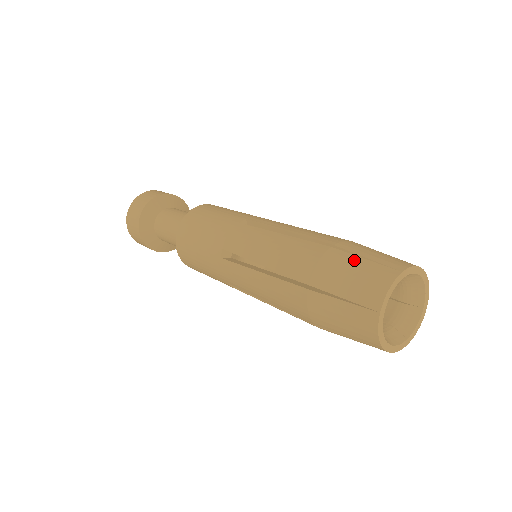
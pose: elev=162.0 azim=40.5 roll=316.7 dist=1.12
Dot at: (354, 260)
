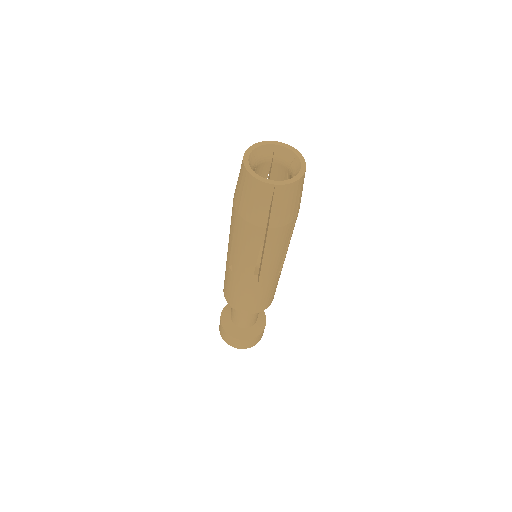
Dot at: occluded
